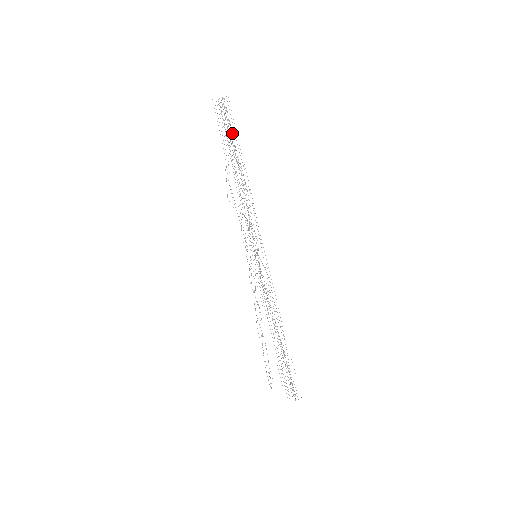
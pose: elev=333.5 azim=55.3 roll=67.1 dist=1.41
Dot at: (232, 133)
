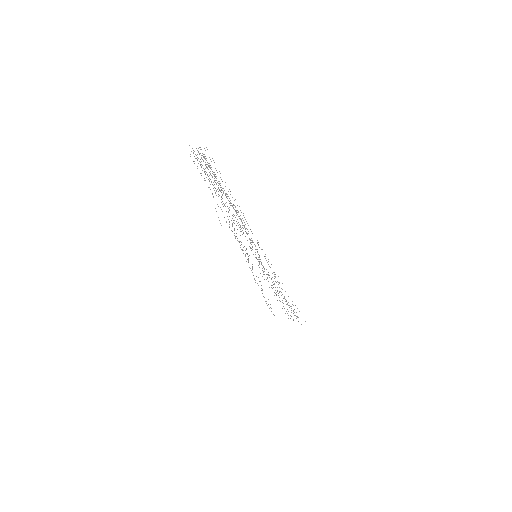
Dot at: occluded
